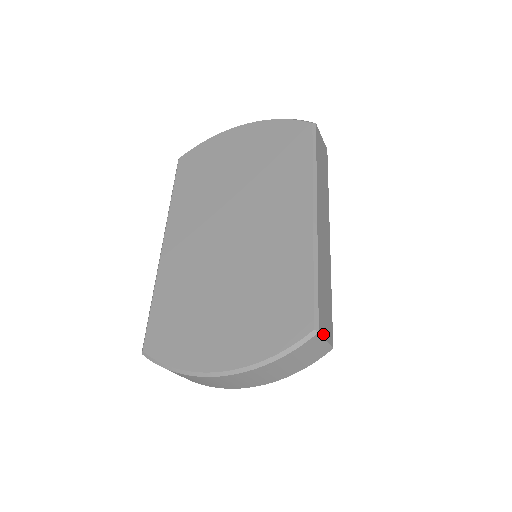
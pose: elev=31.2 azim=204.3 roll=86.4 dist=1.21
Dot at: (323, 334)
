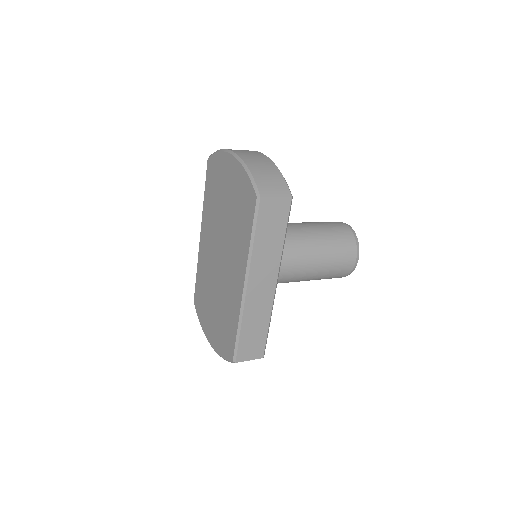
Dot at: (244, 360)
